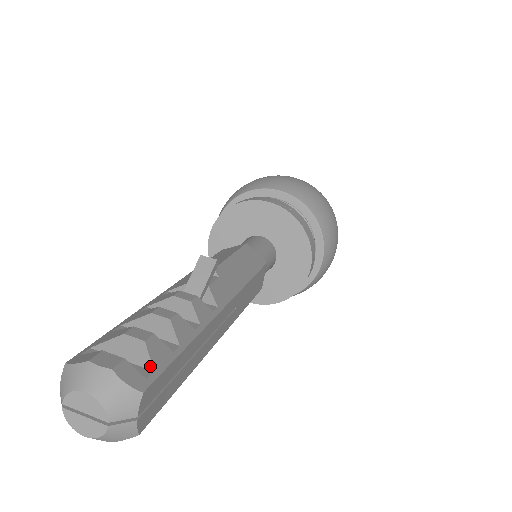
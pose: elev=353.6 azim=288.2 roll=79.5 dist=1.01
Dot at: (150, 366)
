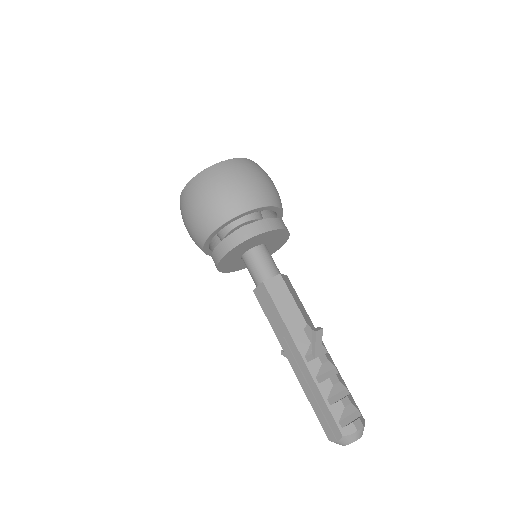
Dot at: (357, 409)
